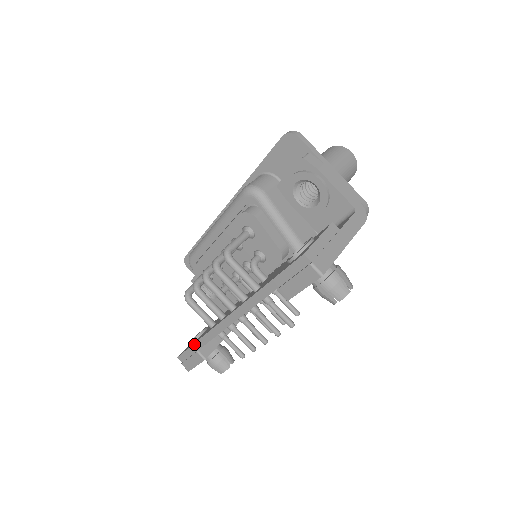
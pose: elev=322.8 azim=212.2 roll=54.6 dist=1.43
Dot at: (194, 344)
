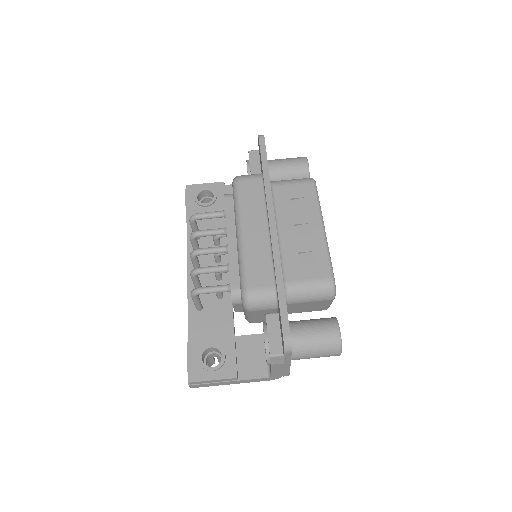
Dot at: (186, 217)
